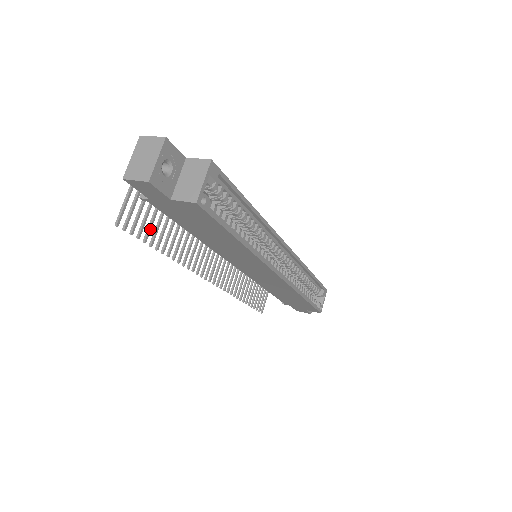
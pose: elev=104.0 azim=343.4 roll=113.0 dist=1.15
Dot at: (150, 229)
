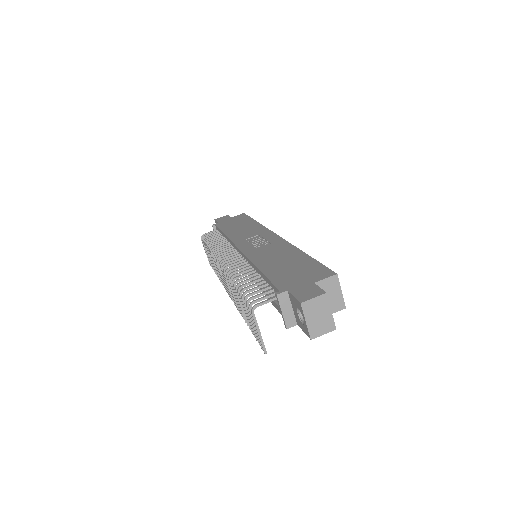
Dot at: occluded
